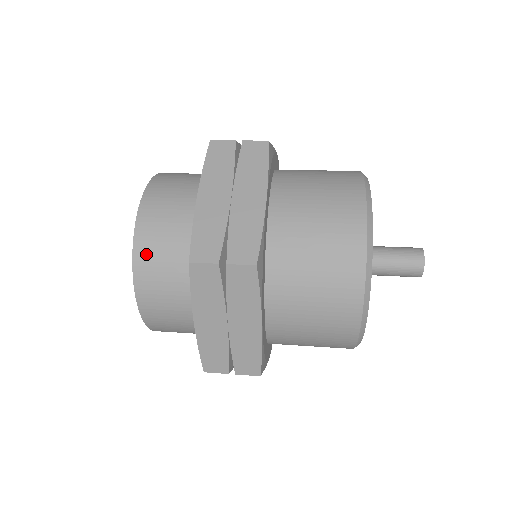
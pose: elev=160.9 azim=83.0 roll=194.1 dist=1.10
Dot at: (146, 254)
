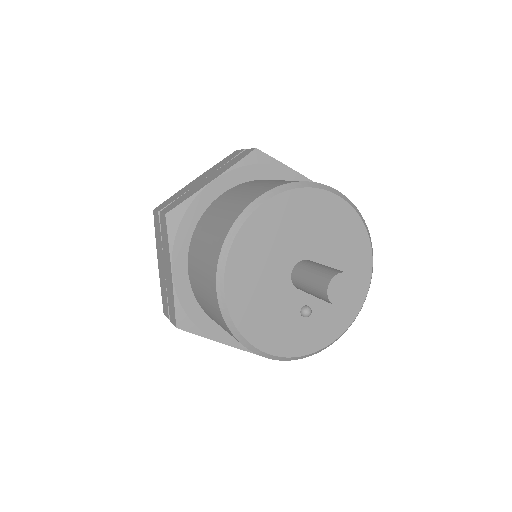
Dot at: occluded
